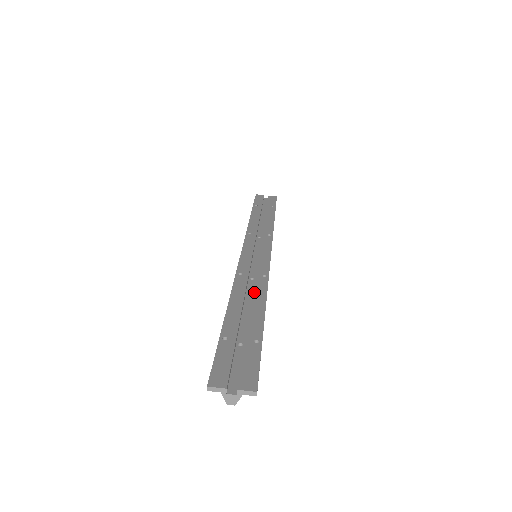
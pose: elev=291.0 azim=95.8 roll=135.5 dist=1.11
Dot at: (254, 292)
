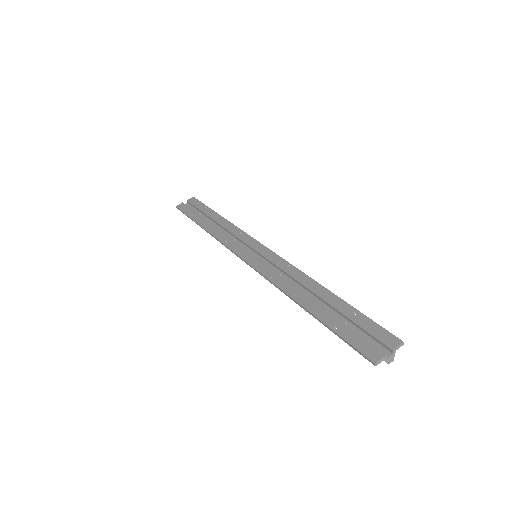
Dot at: (301, 283)
